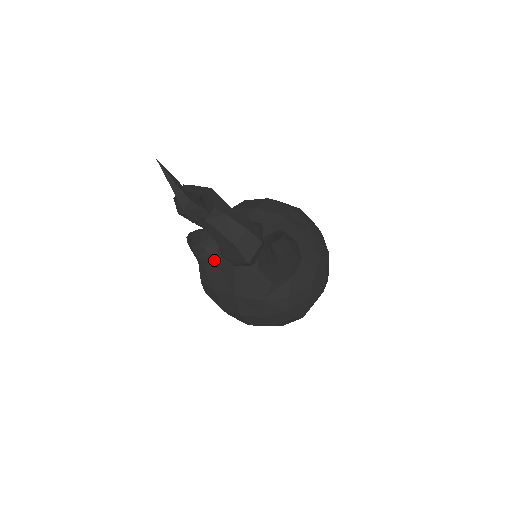
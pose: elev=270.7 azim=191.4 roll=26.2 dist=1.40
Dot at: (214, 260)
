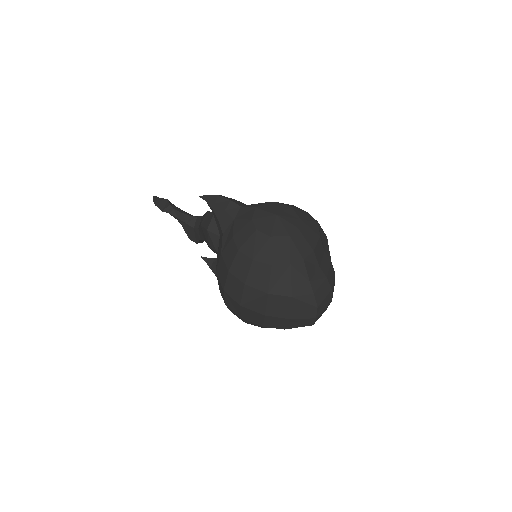
Dot at: occluded
